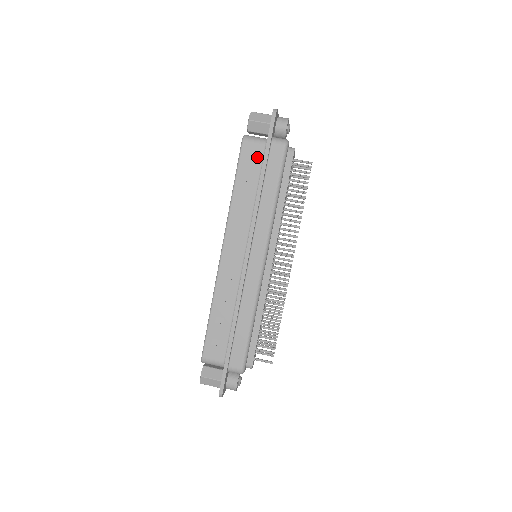
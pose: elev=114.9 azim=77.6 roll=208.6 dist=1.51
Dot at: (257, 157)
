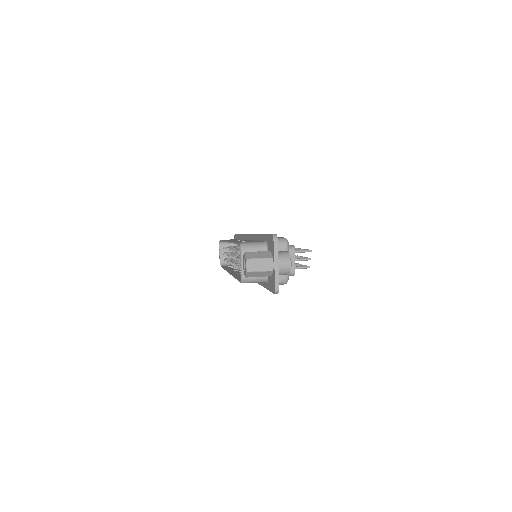
Dot at: occluded
